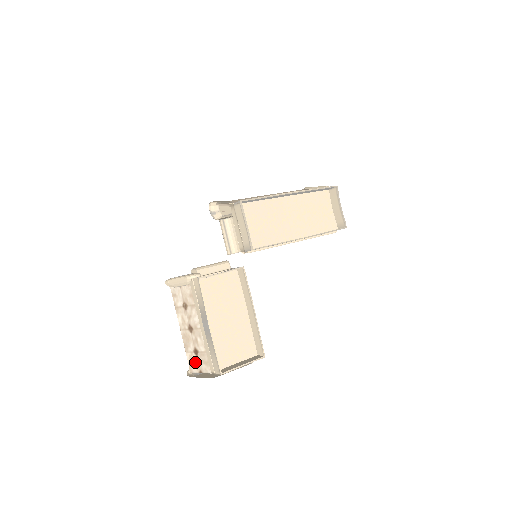
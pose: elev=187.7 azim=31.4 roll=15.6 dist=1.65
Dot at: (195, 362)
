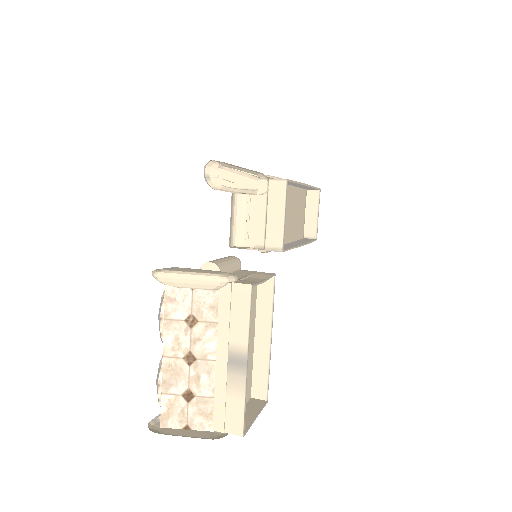
Dot at: (180, 411)
